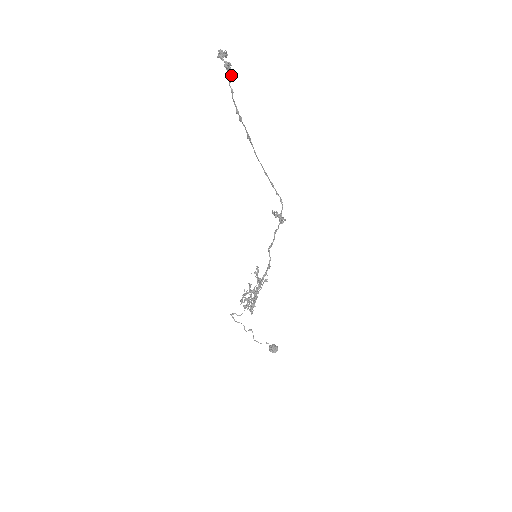
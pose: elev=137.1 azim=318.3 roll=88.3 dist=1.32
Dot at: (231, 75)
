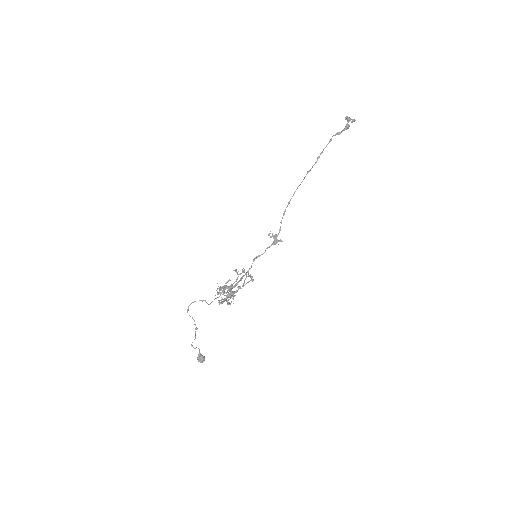
Dot at: (340, 132)
